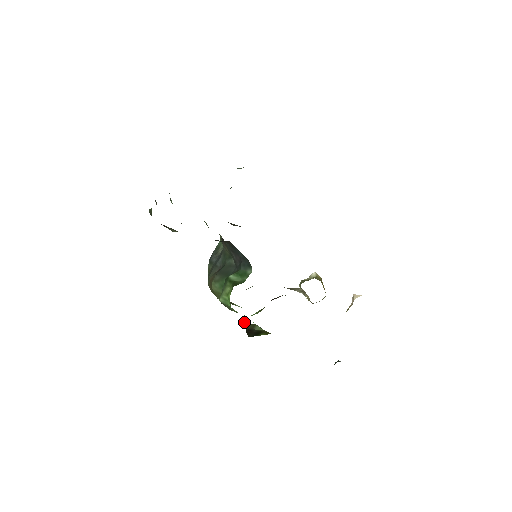
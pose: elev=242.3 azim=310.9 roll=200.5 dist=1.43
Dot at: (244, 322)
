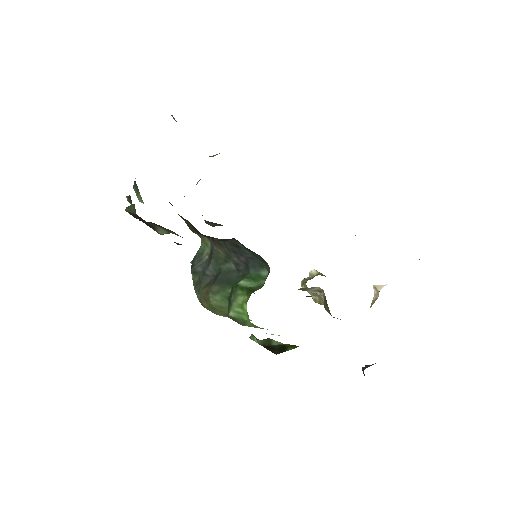
Dot at: (252, 339)
